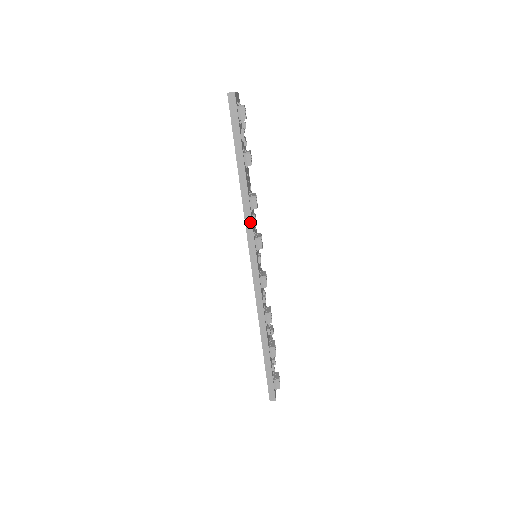
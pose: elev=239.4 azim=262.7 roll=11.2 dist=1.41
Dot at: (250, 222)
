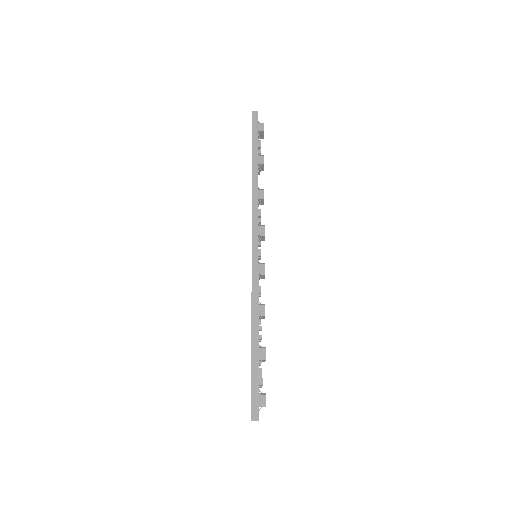
Dot at: (256, 207)
